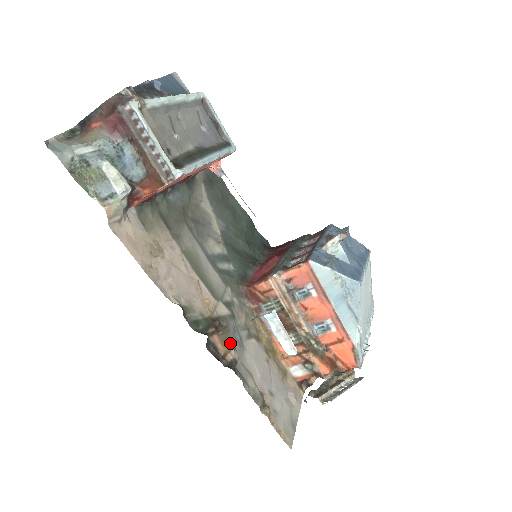
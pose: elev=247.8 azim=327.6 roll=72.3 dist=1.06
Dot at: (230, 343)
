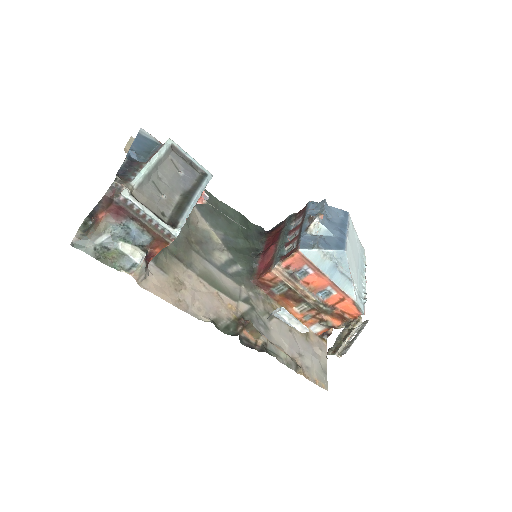
Dot at: (257, 332)
